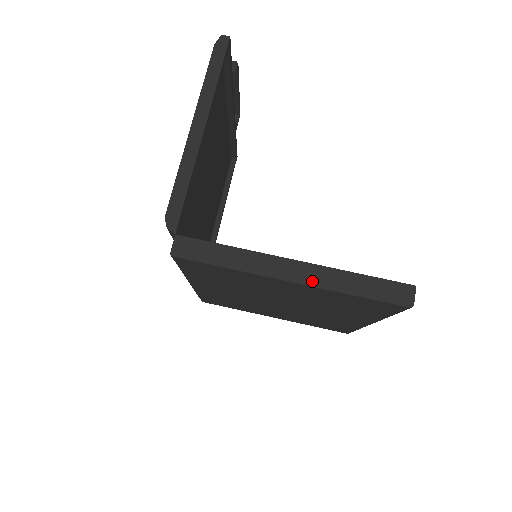
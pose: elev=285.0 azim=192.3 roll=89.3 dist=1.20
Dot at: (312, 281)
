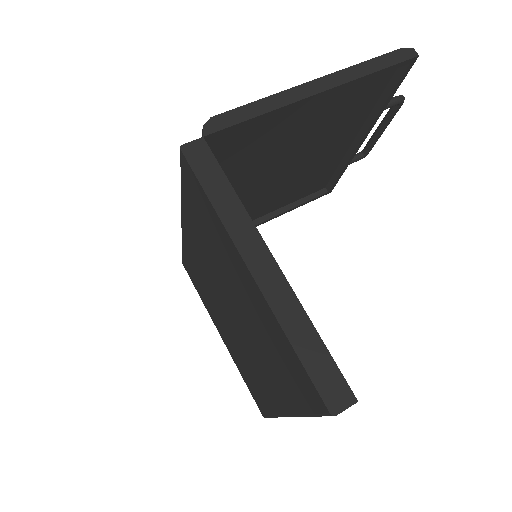
Dot at: (269, 291)
